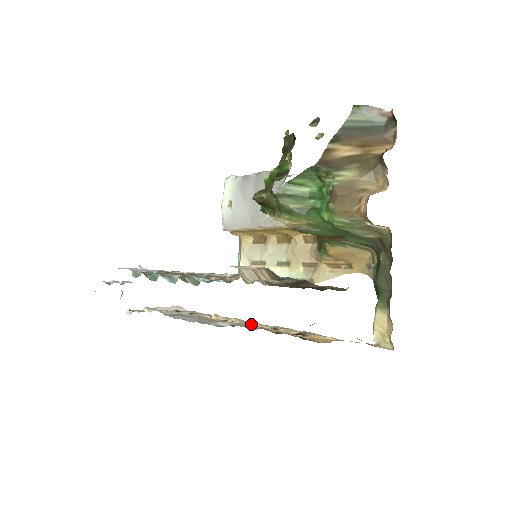
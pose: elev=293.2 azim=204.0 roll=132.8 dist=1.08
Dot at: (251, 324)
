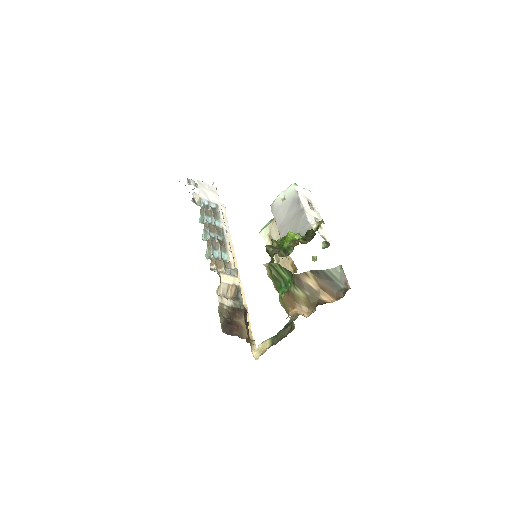
Dot at: occluded
